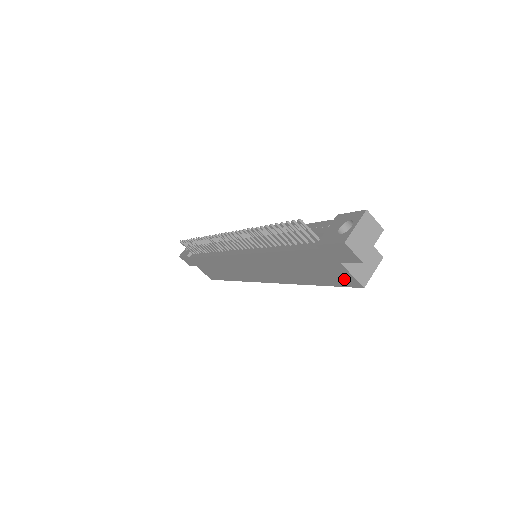
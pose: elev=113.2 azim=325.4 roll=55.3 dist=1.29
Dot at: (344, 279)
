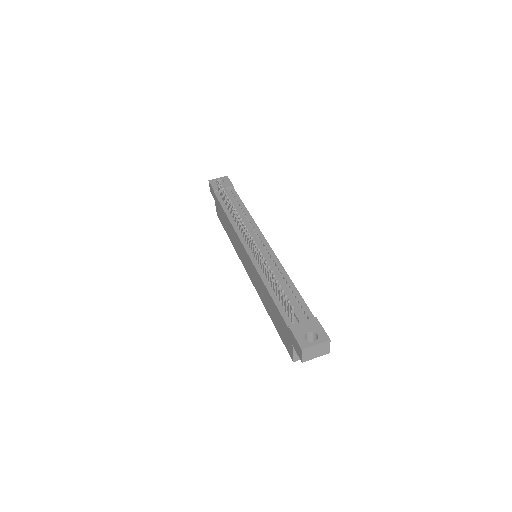
Dot at: (288, 347)
